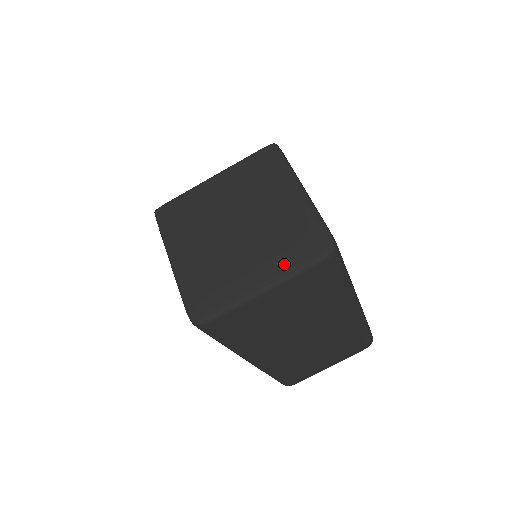
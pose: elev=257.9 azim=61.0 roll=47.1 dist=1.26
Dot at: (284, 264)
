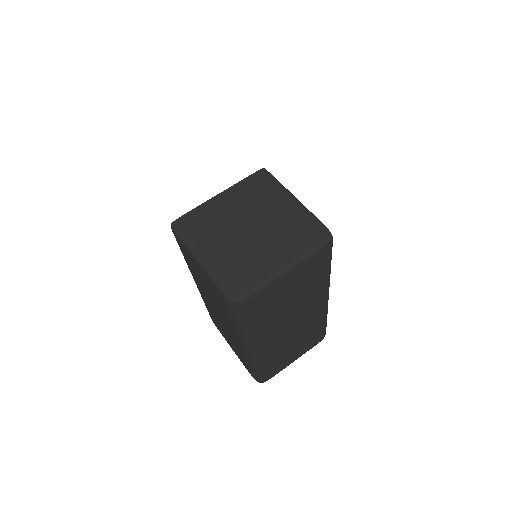
Dot at: (298, 250)
